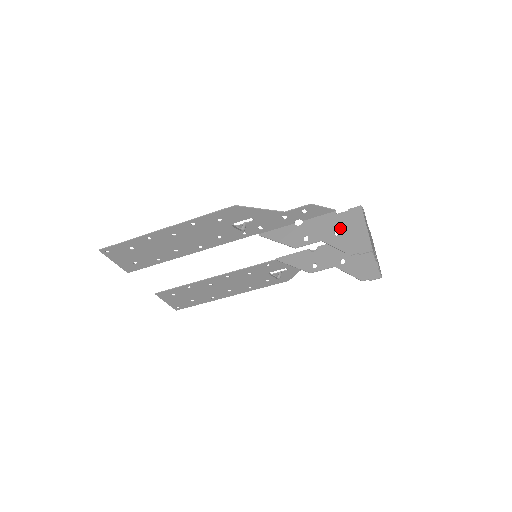
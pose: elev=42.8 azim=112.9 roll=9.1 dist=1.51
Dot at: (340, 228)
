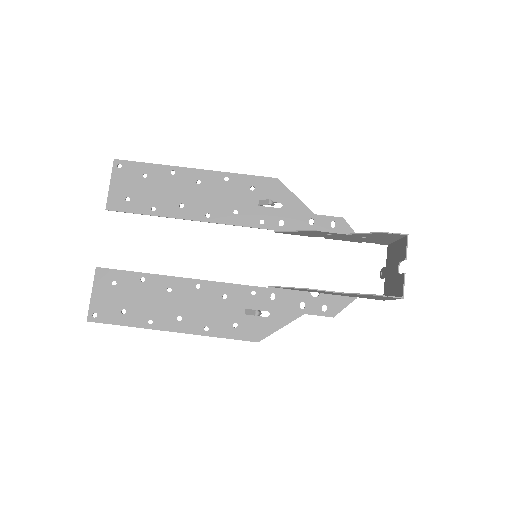
Dot at: occluded
